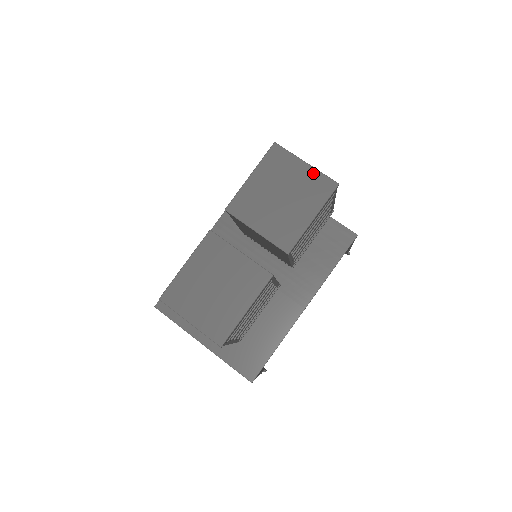
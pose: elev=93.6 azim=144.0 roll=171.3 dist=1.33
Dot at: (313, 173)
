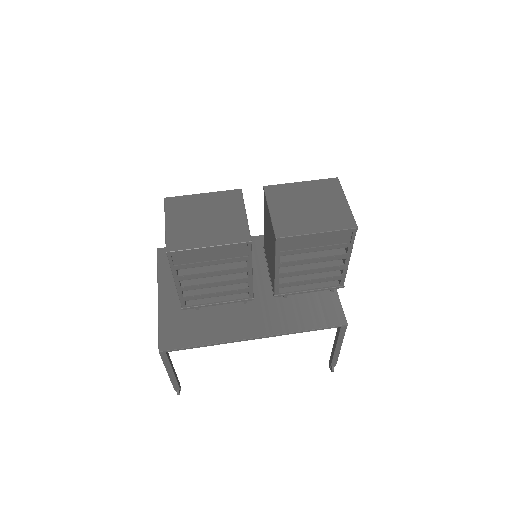
Dot at: (346, 209)
